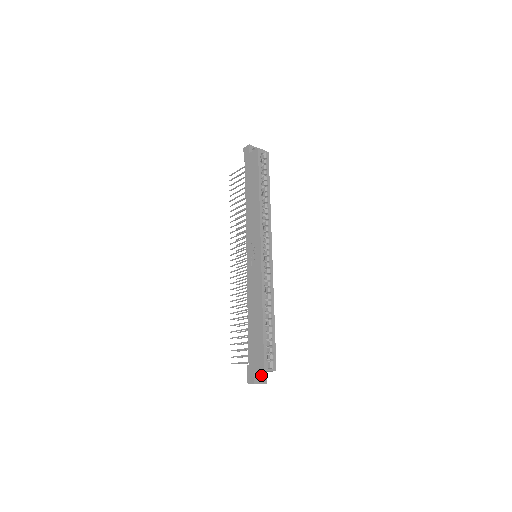
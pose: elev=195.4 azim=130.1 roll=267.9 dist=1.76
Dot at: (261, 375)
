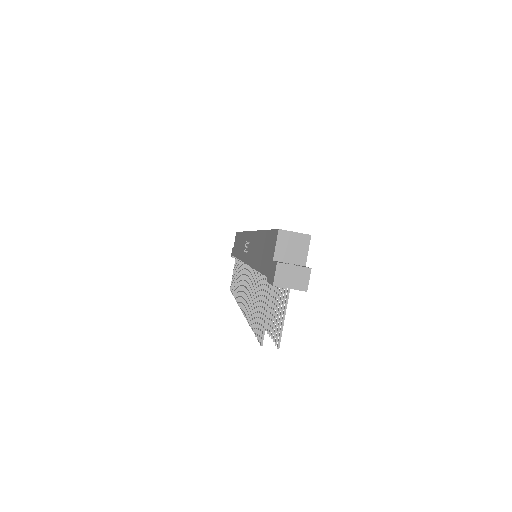
Dot at: occluded
